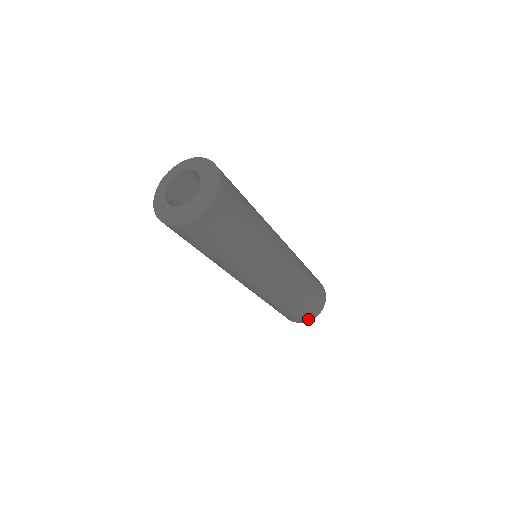
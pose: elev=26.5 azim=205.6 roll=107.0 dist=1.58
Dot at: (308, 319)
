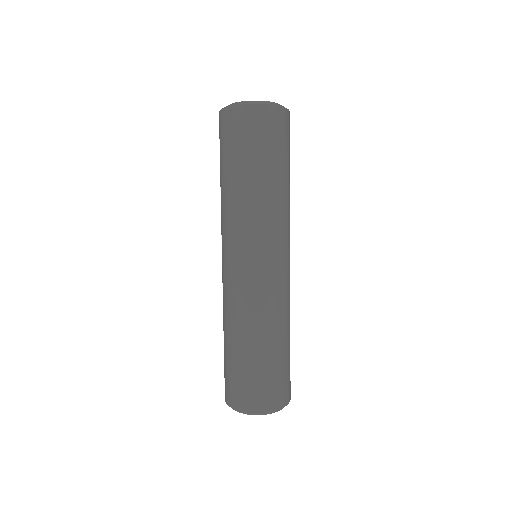
Dot at: (246, 405)
